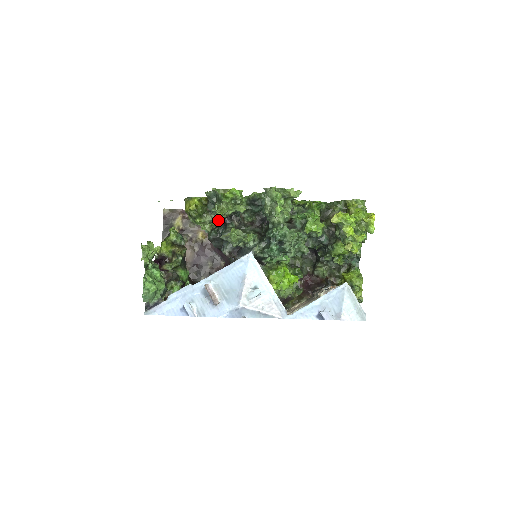
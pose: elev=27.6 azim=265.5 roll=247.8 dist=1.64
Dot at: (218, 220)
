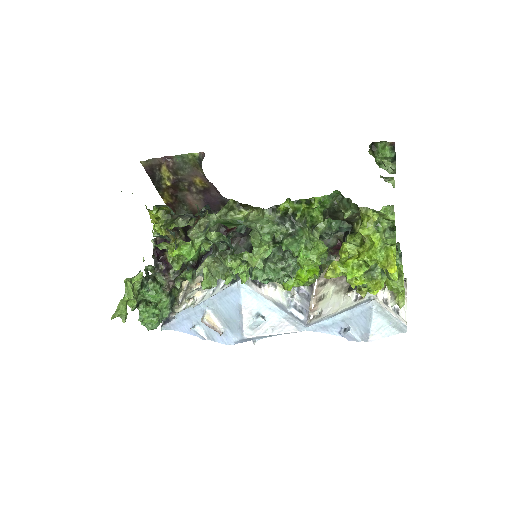
Dot at: occluded
